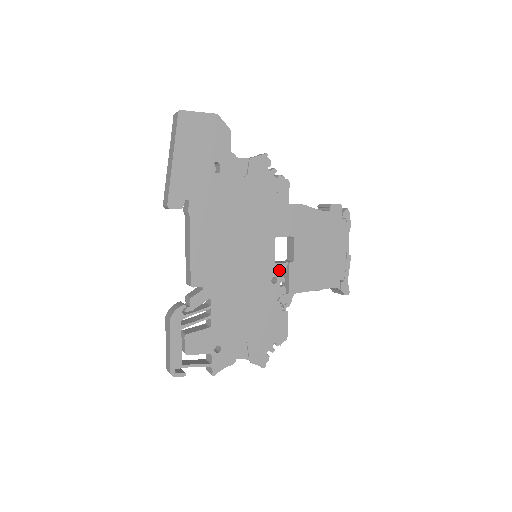
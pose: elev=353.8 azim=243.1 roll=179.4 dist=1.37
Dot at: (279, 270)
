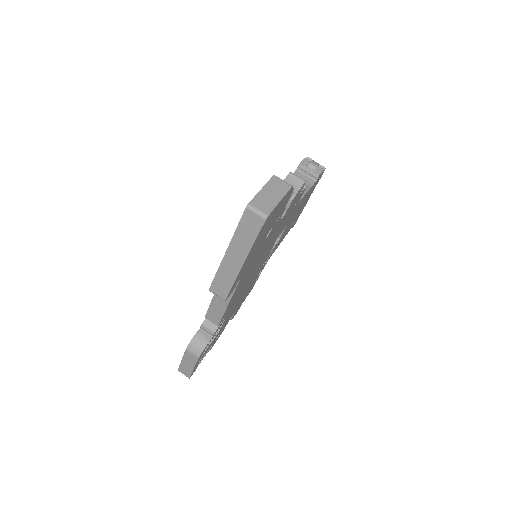
Dot at: occluded
